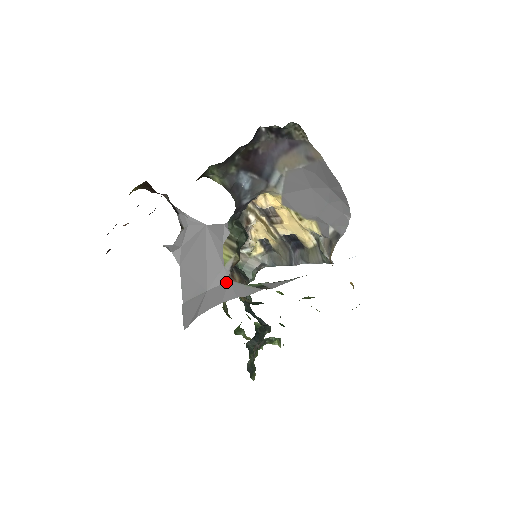
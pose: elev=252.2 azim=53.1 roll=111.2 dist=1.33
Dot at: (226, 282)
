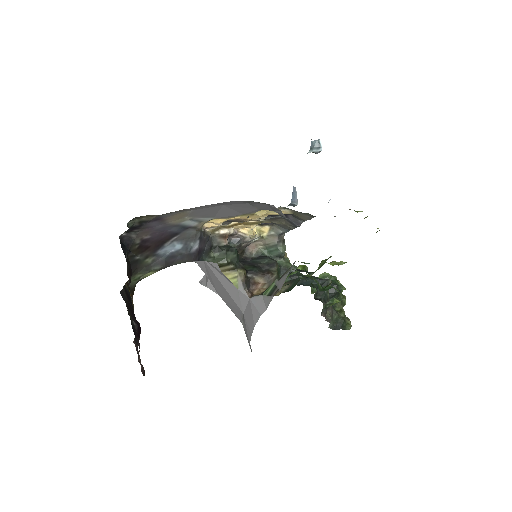
Dot at: (248, 301)
